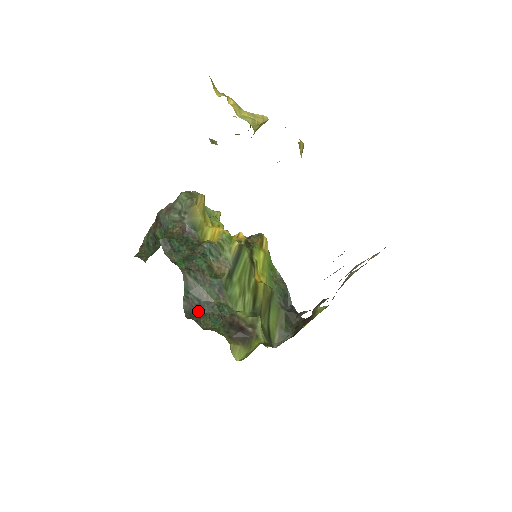
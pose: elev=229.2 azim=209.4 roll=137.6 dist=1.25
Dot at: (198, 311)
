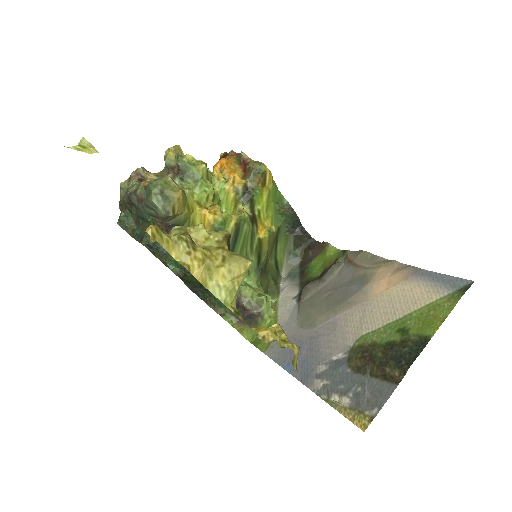
Dot at: (202, 292)
